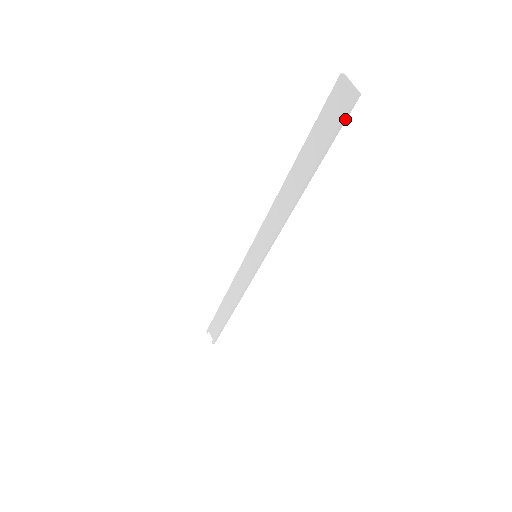
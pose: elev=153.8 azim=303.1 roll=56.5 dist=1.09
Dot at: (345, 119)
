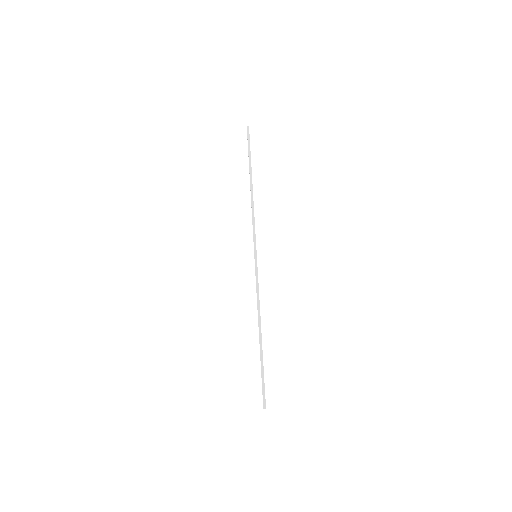
Dot at: occluded
